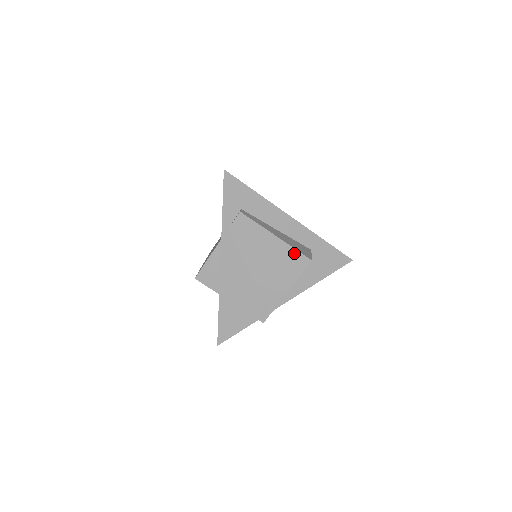
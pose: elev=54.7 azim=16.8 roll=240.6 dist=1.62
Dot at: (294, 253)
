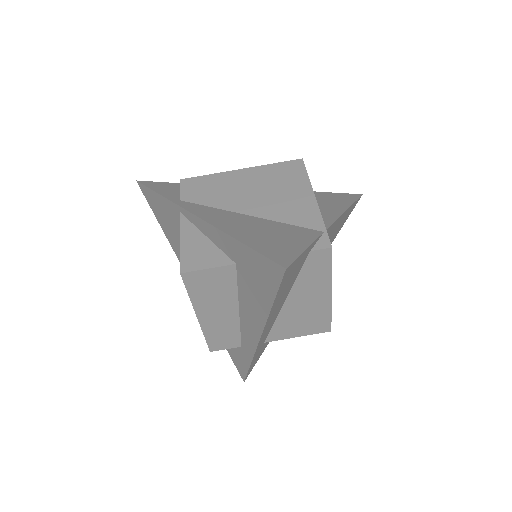
Dot at: (276, 167)
